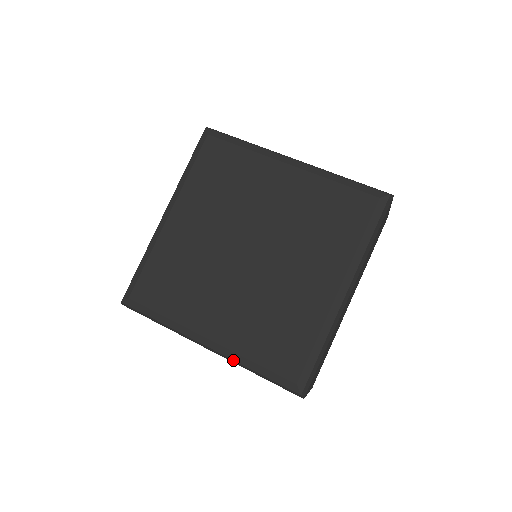
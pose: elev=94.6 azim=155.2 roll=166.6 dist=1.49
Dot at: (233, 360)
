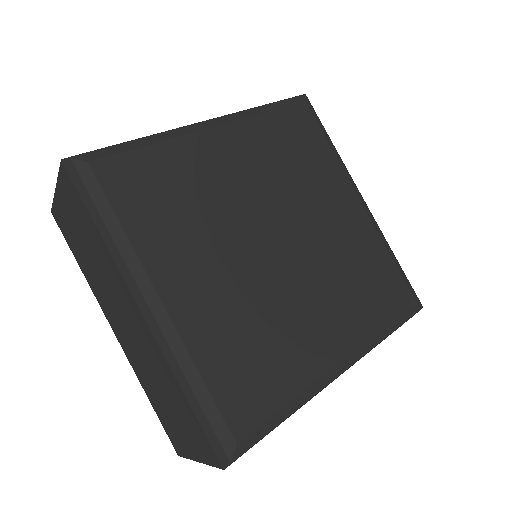
Dot at: (370, 350)
